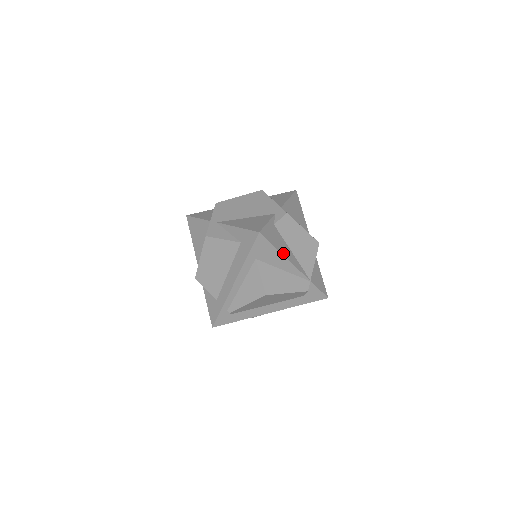
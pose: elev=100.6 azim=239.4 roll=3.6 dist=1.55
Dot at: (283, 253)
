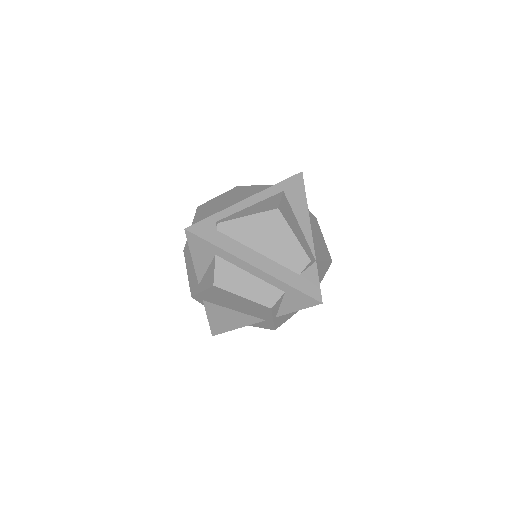
Dot at: occluded
